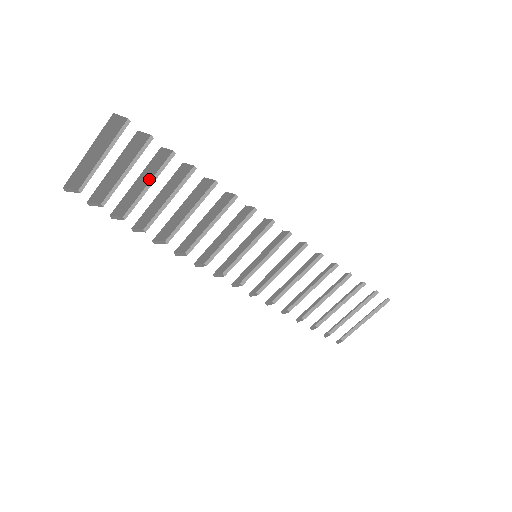
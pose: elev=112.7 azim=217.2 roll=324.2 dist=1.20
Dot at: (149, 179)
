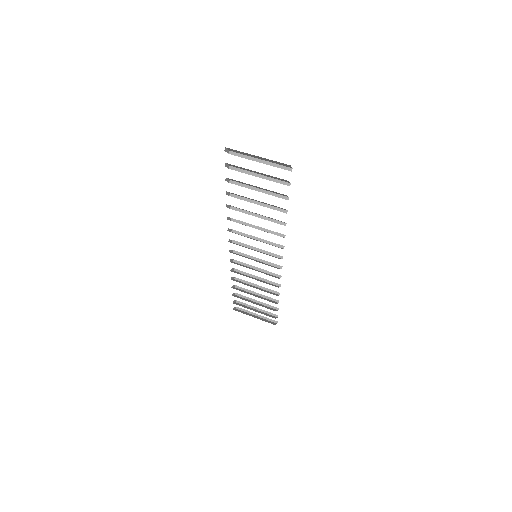
Dot at: (264, 189)
